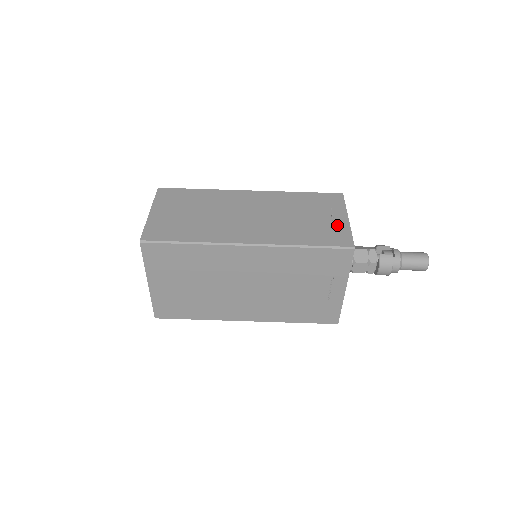
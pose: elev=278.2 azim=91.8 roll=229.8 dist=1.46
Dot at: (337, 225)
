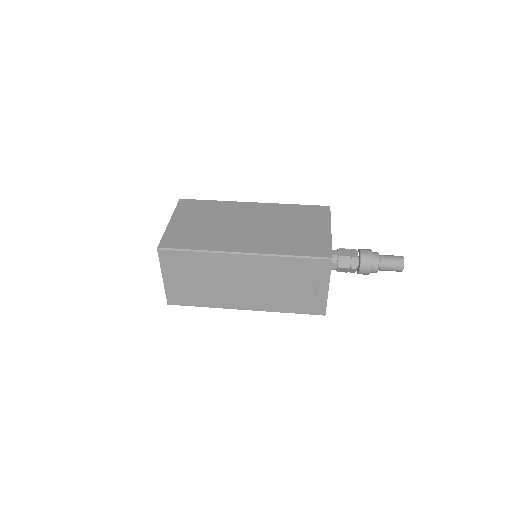
Dot at: occluded
